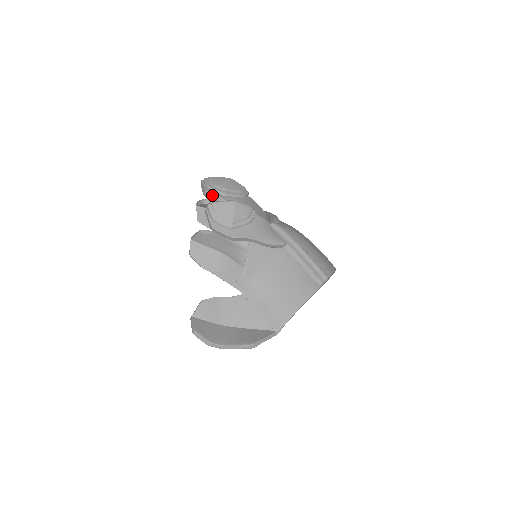
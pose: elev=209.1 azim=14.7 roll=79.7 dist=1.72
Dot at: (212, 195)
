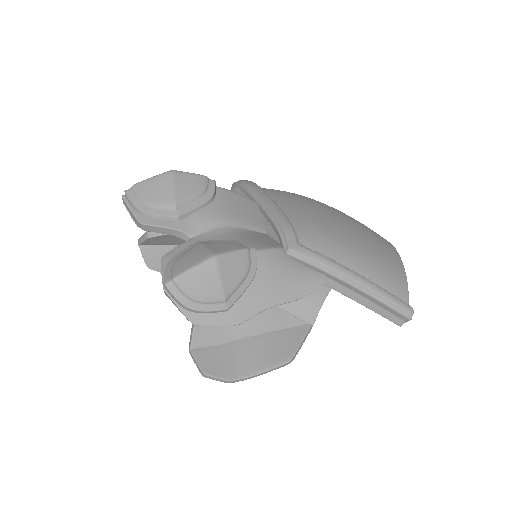
Dot at: (156, 229)
